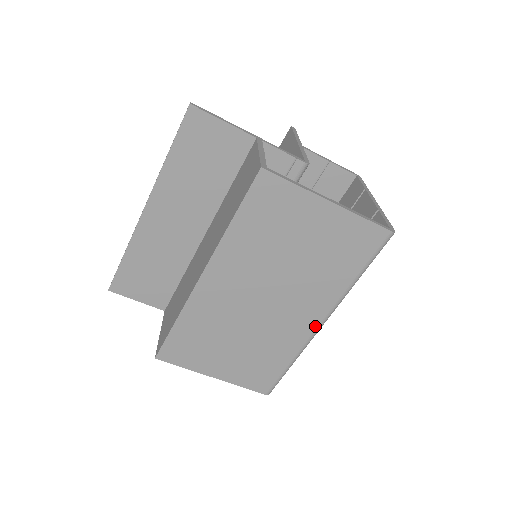
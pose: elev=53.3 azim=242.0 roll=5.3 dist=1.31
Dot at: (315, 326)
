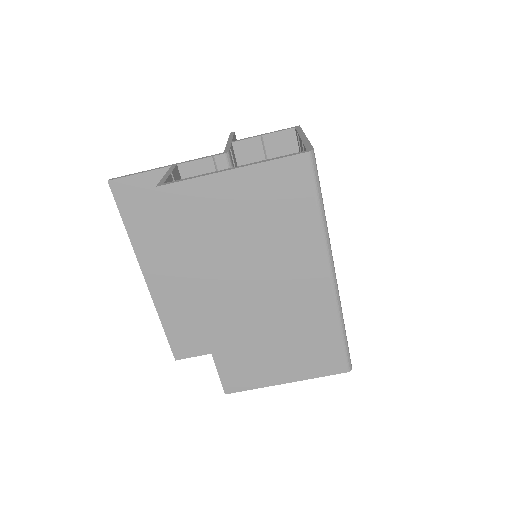
Dot at: (327, 281)
